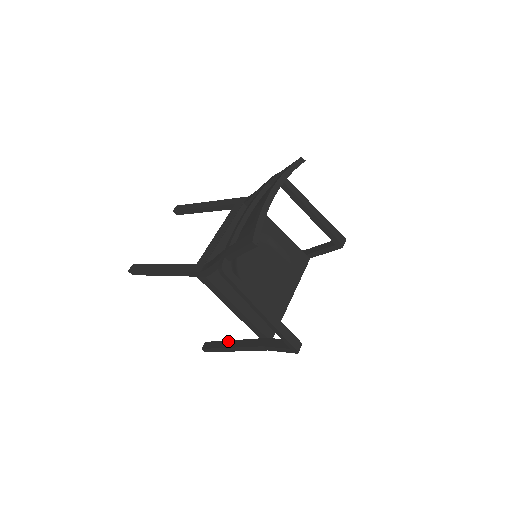
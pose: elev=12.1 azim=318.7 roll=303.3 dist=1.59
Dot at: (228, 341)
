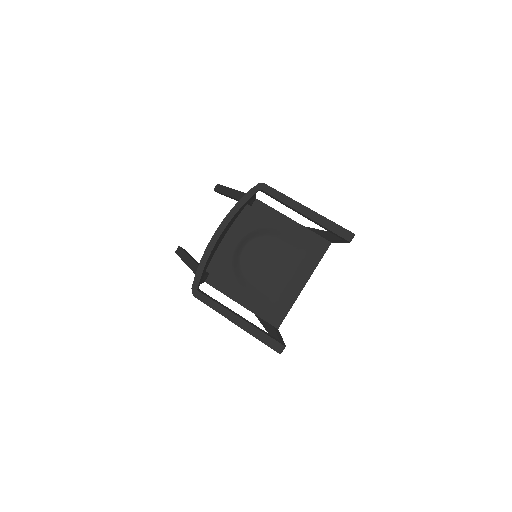
Dot at: occluded
